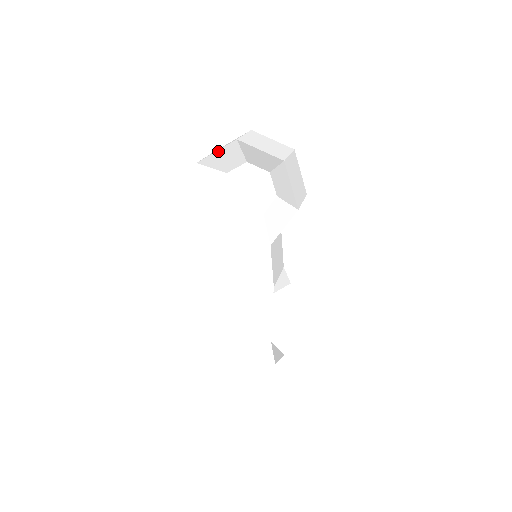
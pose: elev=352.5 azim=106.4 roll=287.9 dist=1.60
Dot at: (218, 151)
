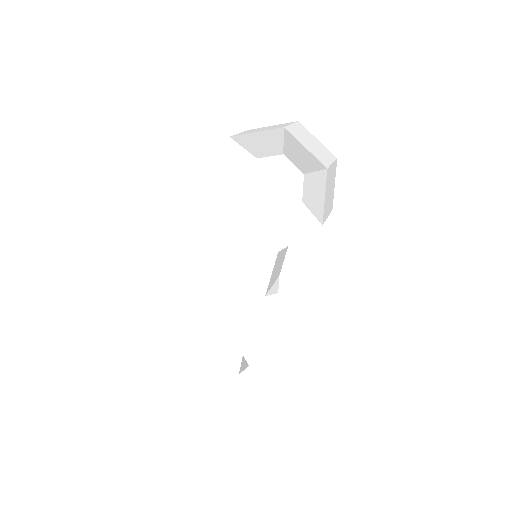
Dot at: (258, 132)
